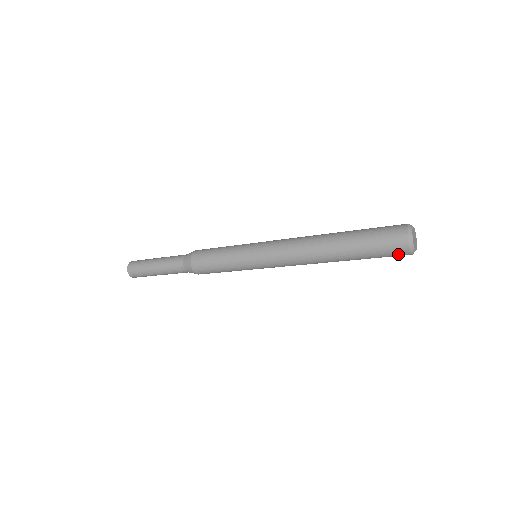
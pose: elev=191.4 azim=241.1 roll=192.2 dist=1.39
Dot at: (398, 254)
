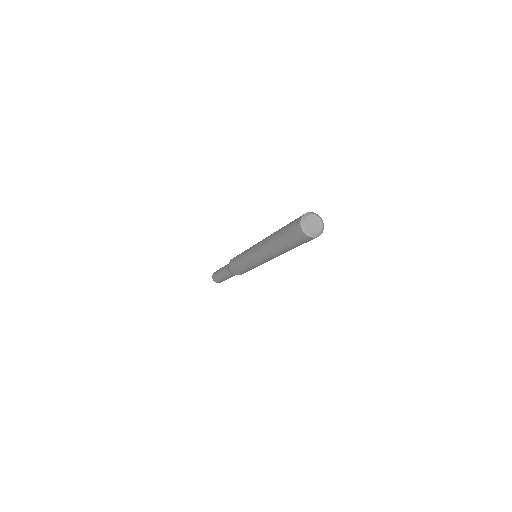
Dot at: (306, 240)
